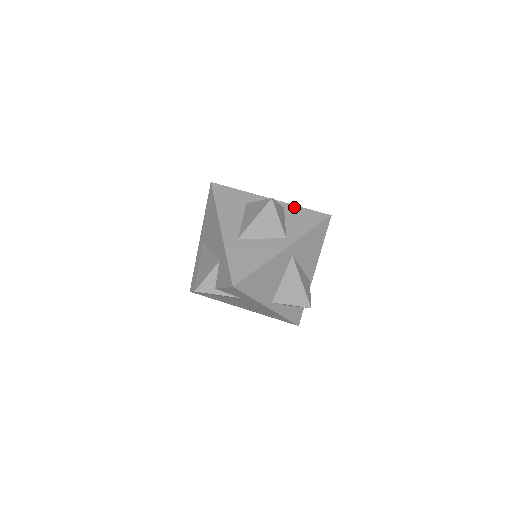
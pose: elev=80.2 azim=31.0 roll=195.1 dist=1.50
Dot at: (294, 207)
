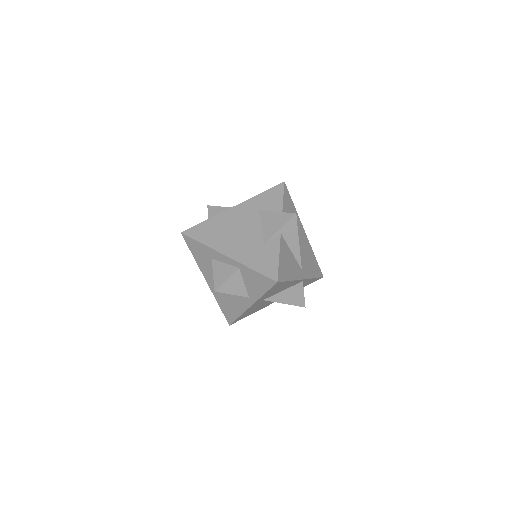
Dot at: (246, 269)
